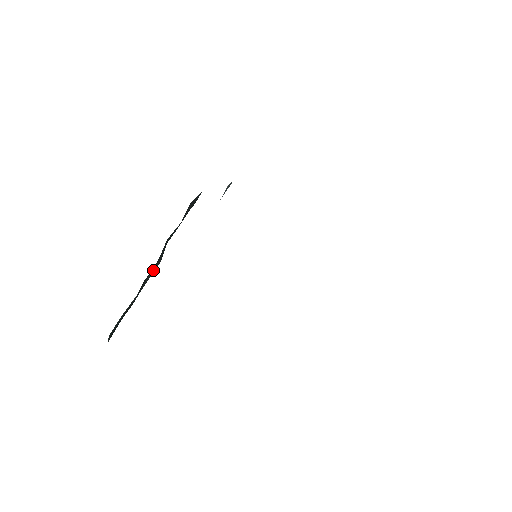
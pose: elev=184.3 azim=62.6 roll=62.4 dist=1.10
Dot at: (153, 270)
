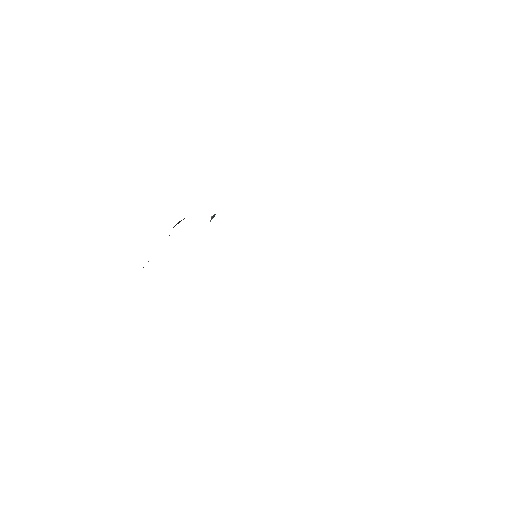
Dot at: occluded
